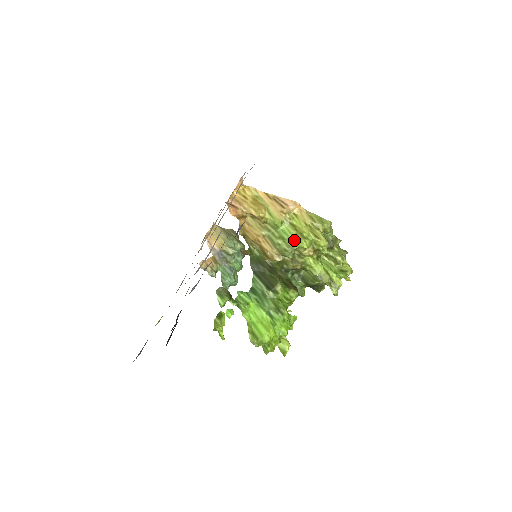
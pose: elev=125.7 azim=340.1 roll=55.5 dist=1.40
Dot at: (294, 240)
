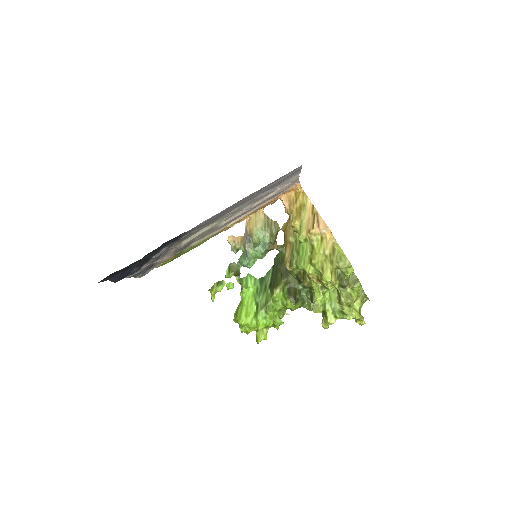
Dot at: (303, 261)
